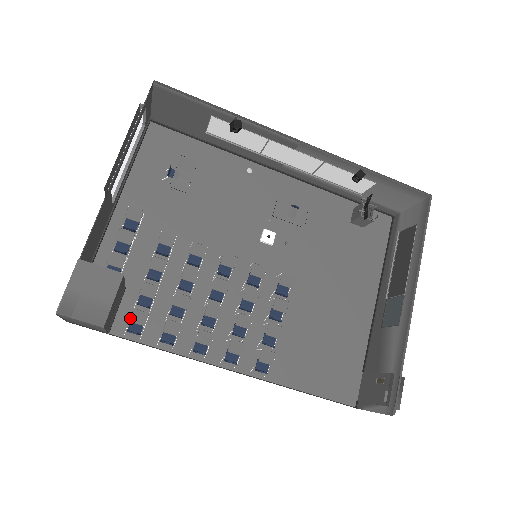
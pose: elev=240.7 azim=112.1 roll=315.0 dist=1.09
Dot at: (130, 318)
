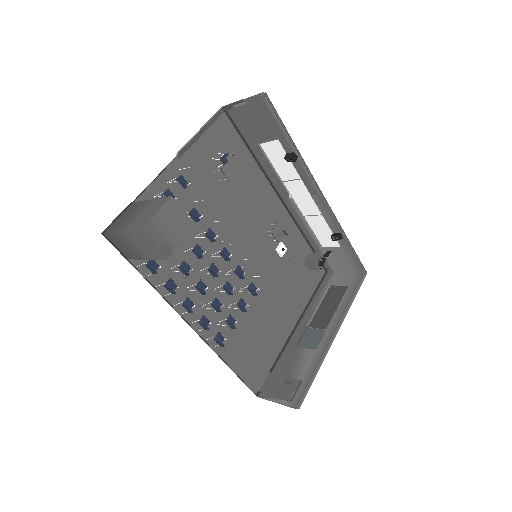
Dot at: occluded
